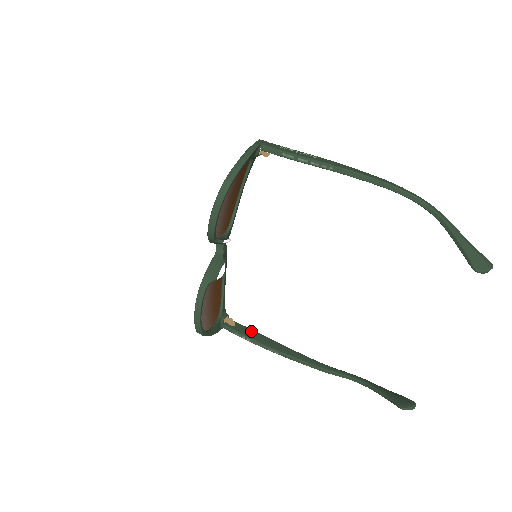
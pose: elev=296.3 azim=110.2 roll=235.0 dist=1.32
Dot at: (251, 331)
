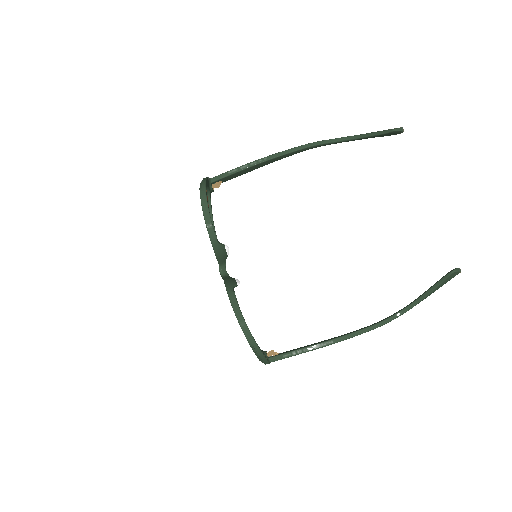
Dot at: occluded
